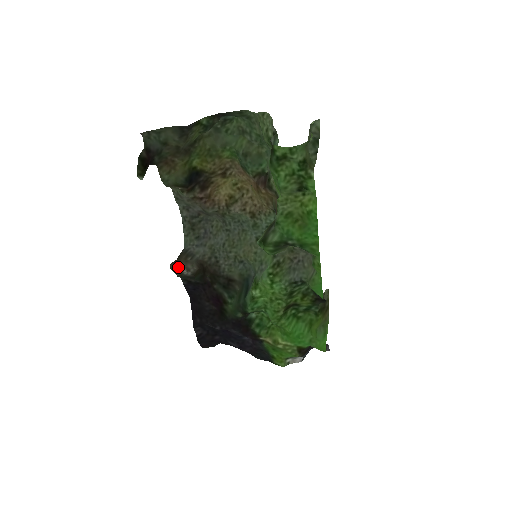
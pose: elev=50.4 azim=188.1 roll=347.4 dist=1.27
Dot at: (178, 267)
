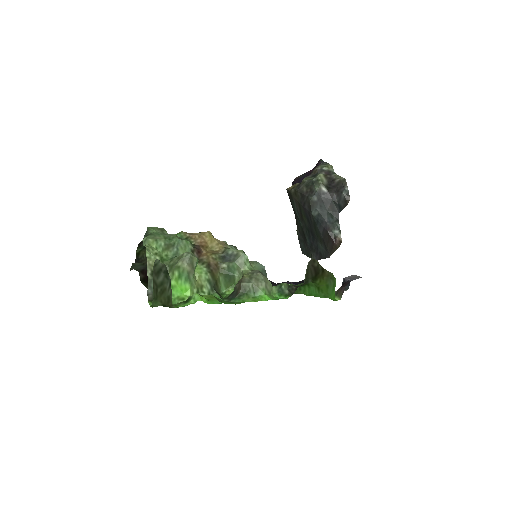
Dot at: occluded
